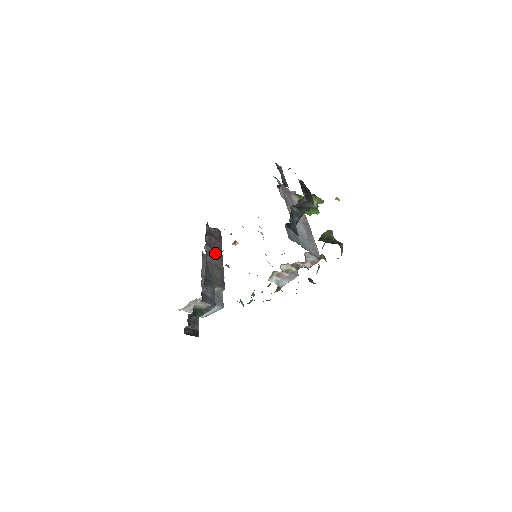
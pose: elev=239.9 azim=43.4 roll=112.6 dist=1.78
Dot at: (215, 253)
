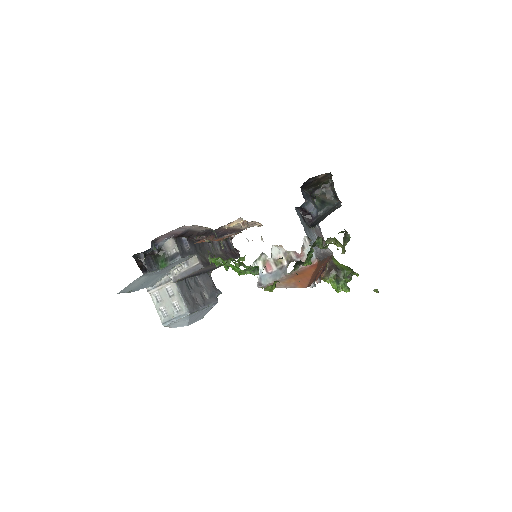
Dot at: (220, 253)
